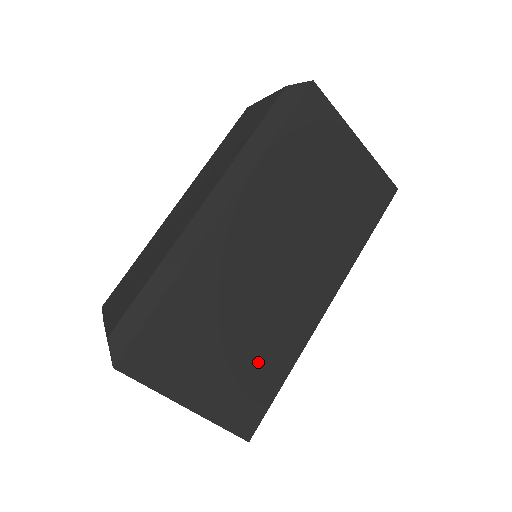
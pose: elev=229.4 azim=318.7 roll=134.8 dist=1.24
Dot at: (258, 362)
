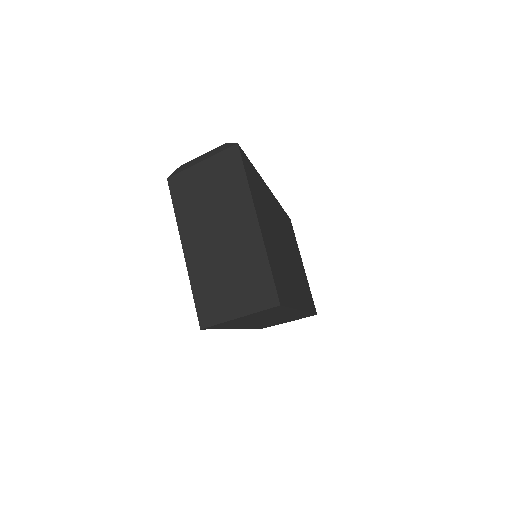
Dot at: (282, 270)
